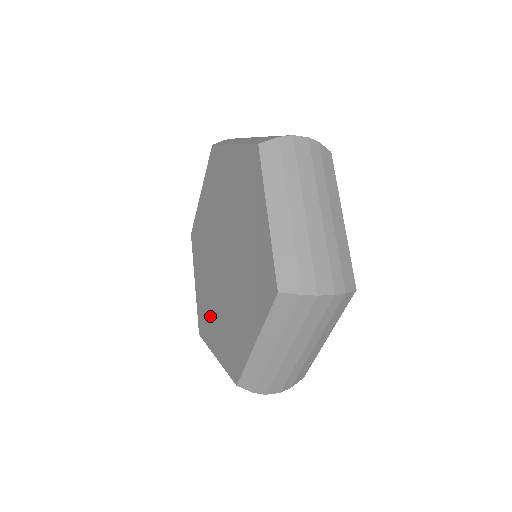
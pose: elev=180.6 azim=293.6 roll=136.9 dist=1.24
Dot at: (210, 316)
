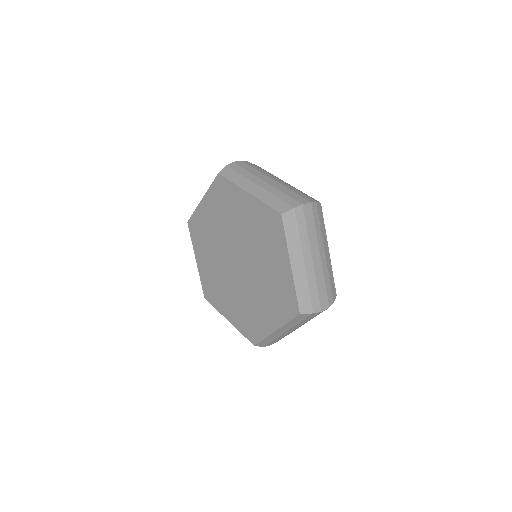
Dot at: (204, 245)
